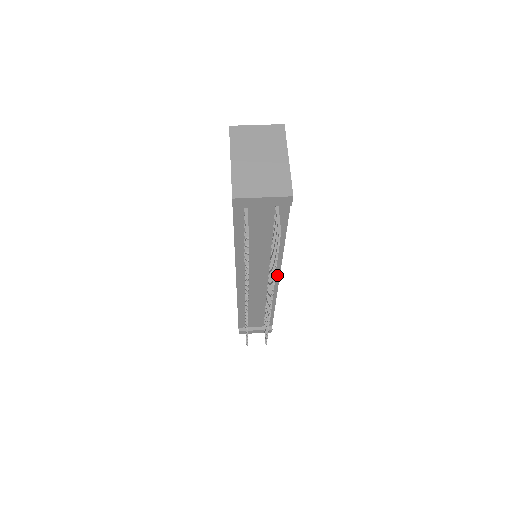
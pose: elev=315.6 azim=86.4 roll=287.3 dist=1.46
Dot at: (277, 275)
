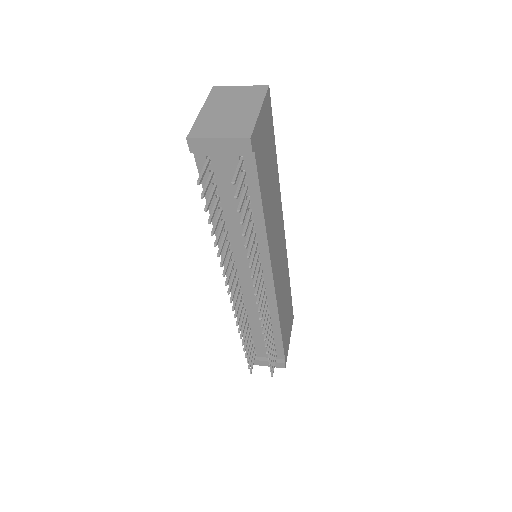
Dot at: (269, 273)
